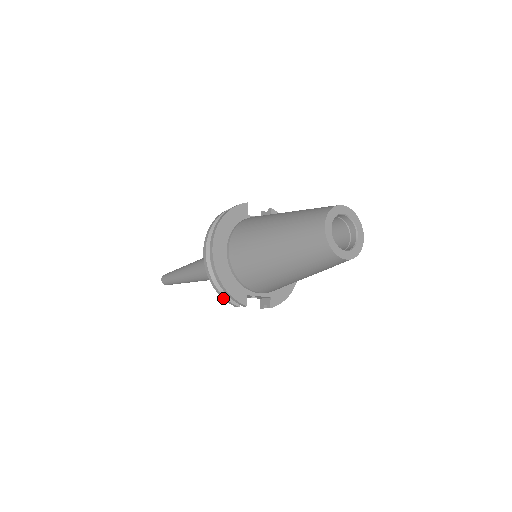
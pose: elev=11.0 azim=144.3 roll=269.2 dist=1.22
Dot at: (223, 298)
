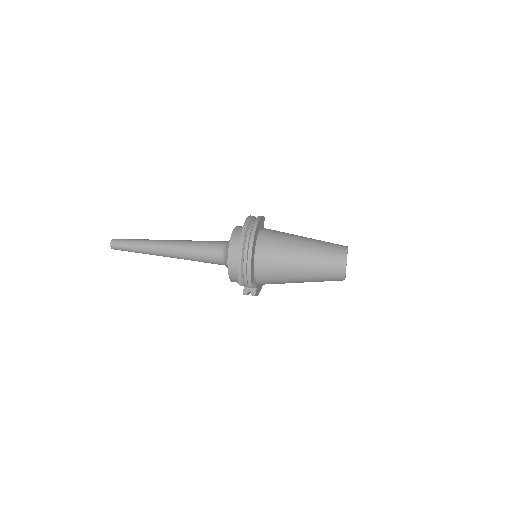
Dot at: (238, 274)
